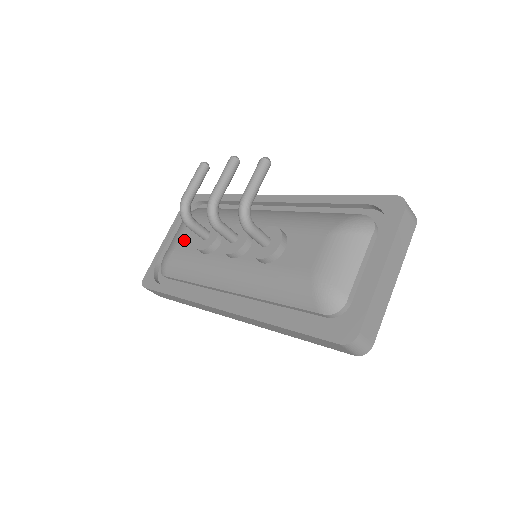
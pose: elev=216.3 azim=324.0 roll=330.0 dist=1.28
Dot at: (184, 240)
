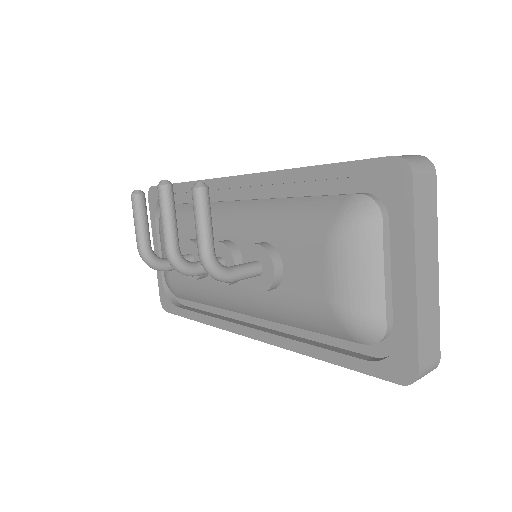
Dot at: occluded
